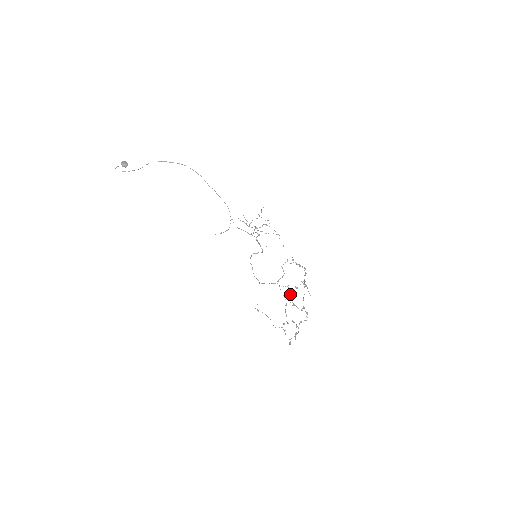
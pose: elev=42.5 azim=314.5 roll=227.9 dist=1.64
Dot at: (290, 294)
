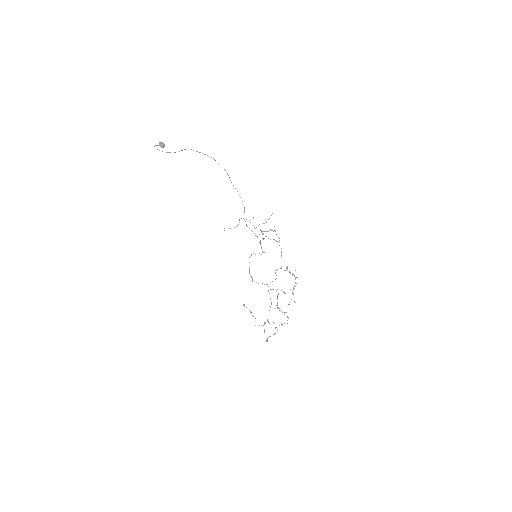
Dot at: (277, 297)
